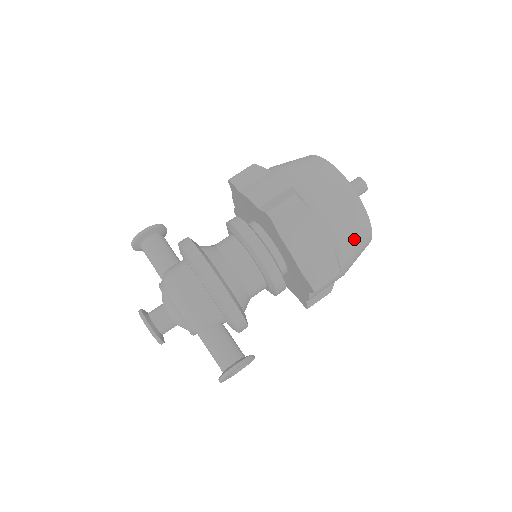
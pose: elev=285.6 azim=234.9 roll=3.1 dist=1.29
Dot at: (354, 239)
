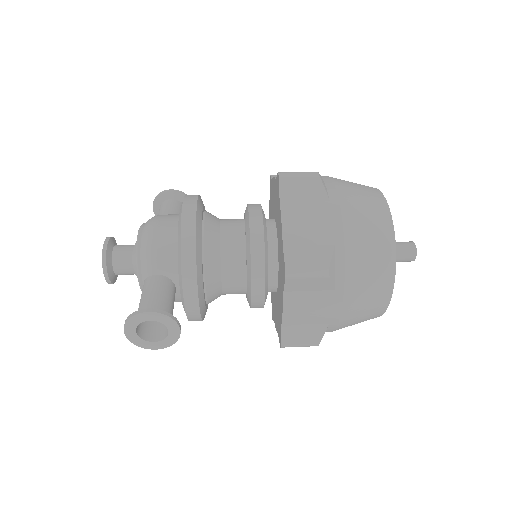
Dot at: (366, 257)
